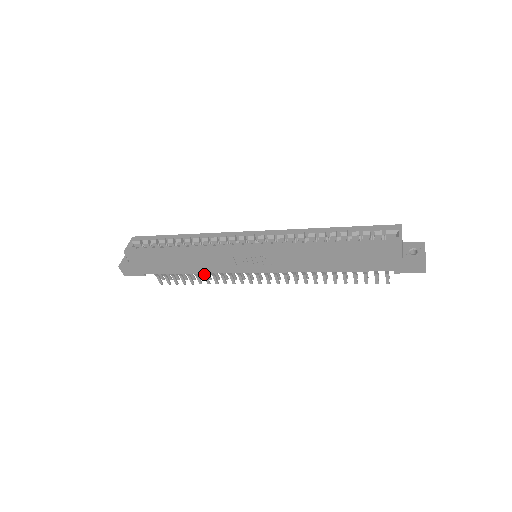
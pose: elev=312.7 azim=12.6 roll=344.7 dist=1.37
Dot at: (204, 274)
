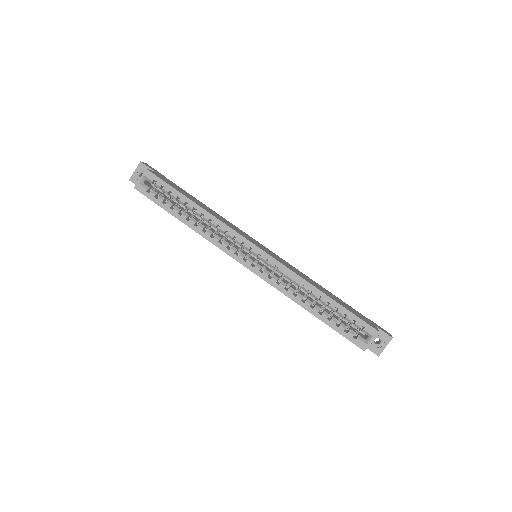
Dot at: occluded
